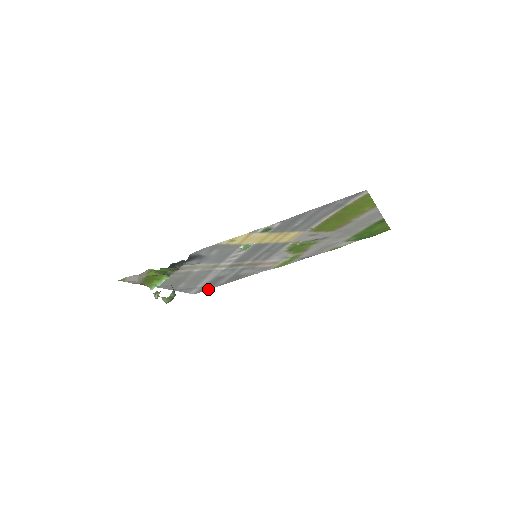
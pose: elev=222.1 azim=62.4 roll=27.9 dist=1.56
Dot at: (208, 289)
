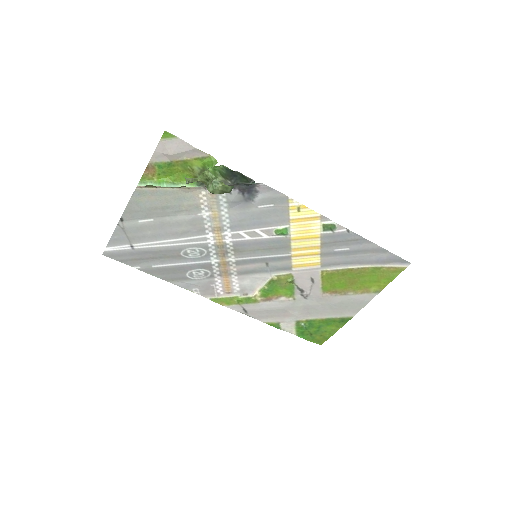
Dot at: (124, 263)
